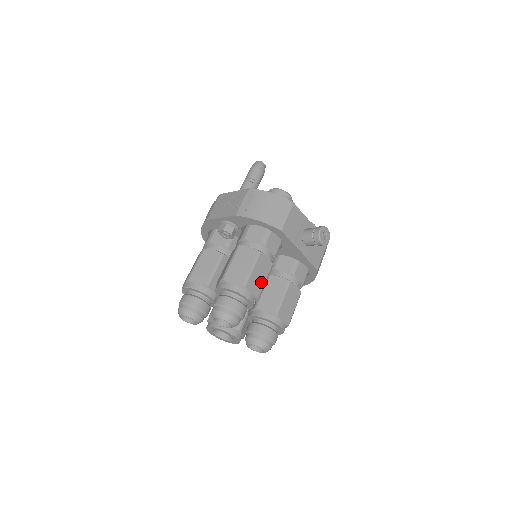
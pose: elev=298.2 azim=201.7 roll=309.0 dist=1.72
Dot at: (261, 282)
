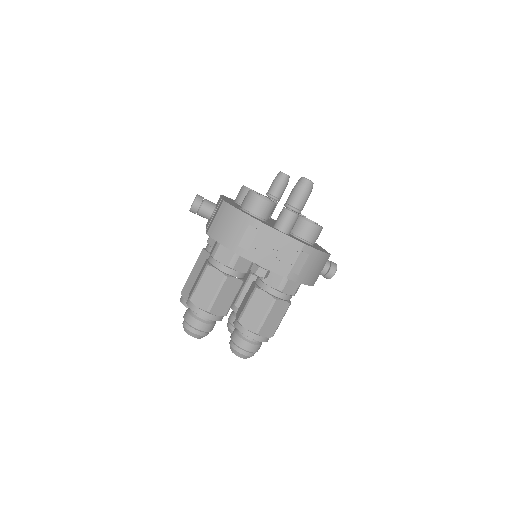
Dot at: occluded
